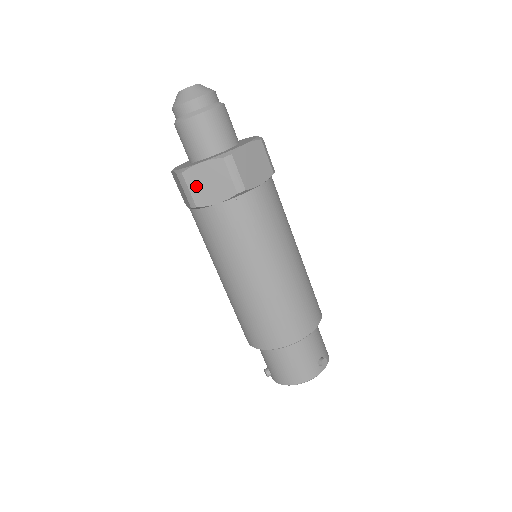
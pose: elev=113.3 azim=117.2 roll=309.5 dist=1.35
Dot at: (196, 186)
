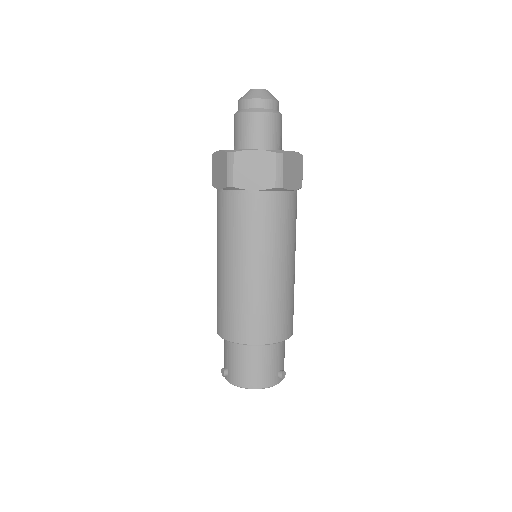
Dot at: (241, 168)
